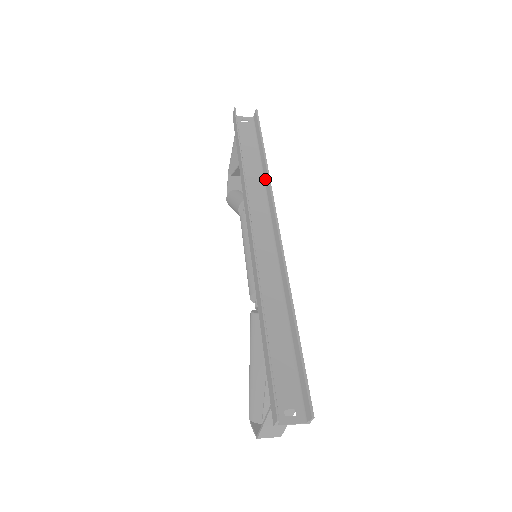
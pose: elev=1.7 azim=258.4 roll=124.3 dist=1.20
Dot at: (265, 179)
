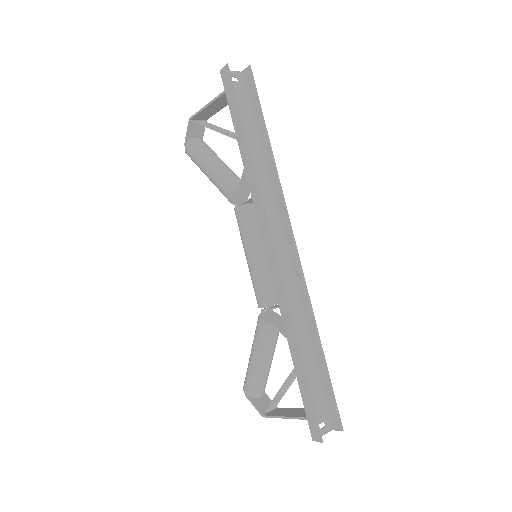
Dot at: (271, 176)
